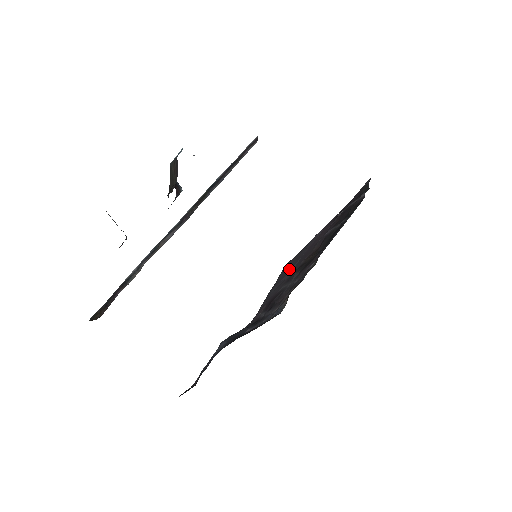
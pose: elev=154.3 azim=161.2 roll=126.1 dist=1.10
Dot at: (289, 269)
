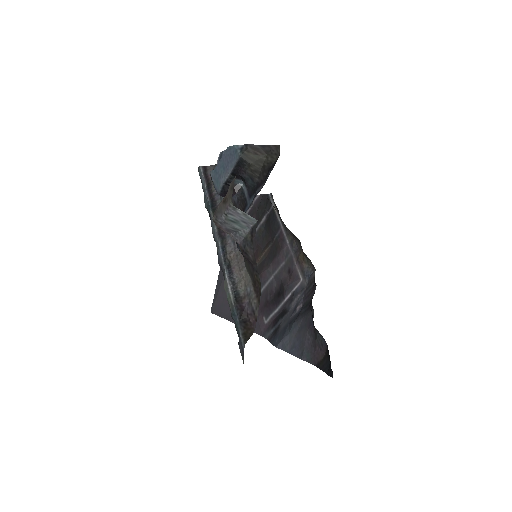
Dot at: occluded
